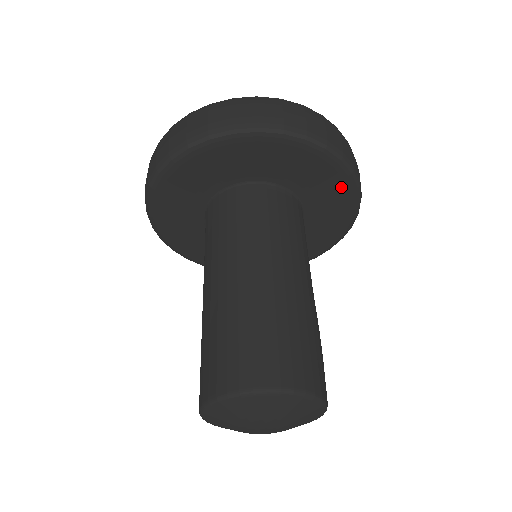
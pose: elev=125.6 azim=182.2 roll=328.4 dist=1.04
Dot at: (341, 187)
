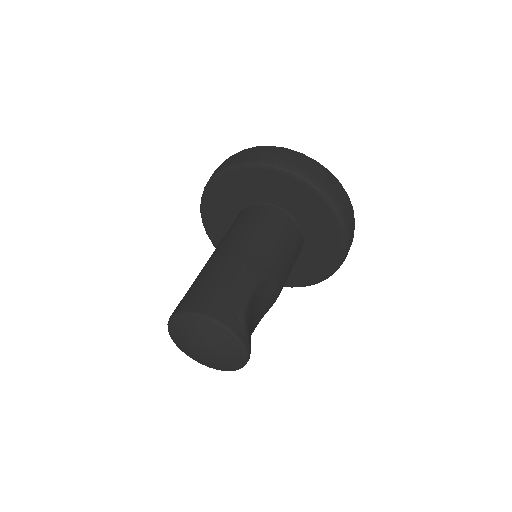
Dot at: (281, 180)
